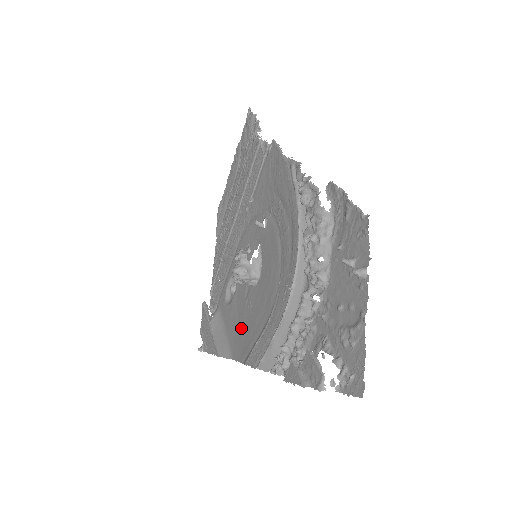
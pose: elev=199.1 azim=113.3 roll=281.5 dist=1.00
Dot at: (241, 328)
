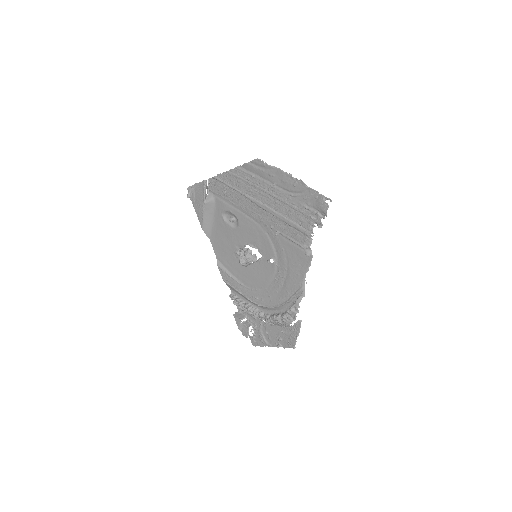
Dot at: (224, 247)
